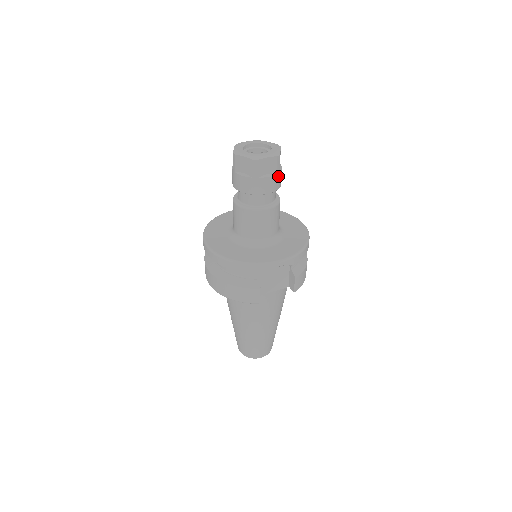
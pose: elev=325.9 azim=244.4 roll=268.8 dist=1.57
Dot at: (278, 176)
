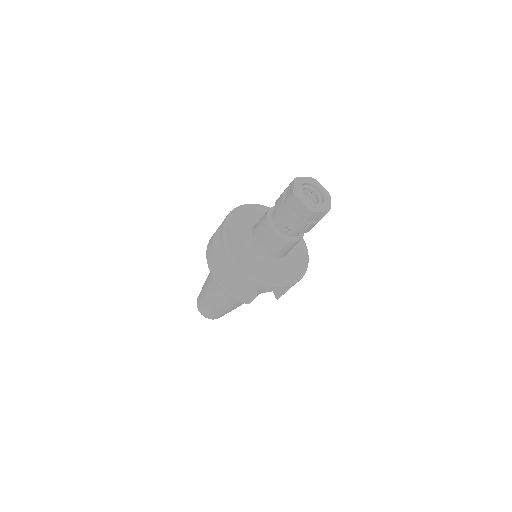
Dot at: occluded
